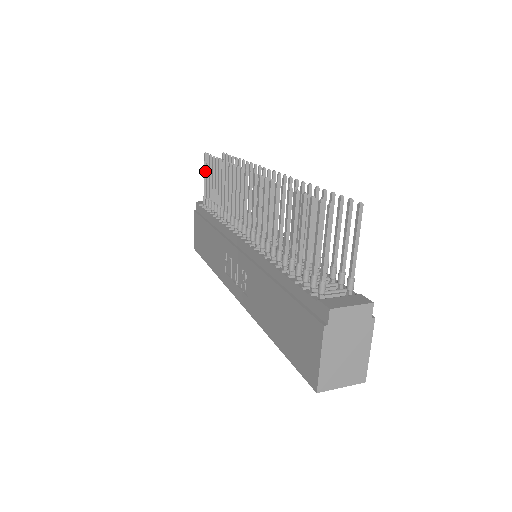
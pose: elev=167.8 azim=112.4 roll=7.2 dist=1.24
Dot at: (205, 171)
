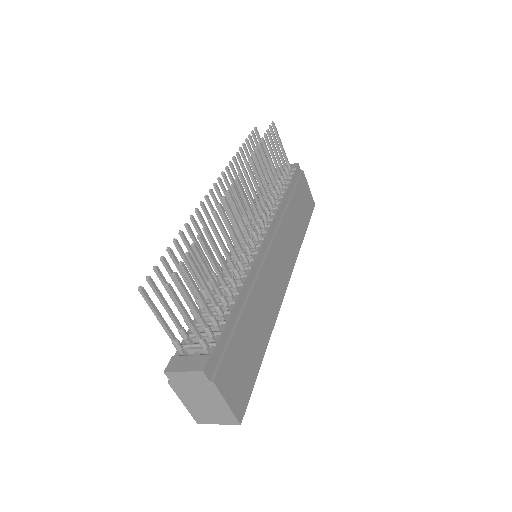
Dot at: occluded
